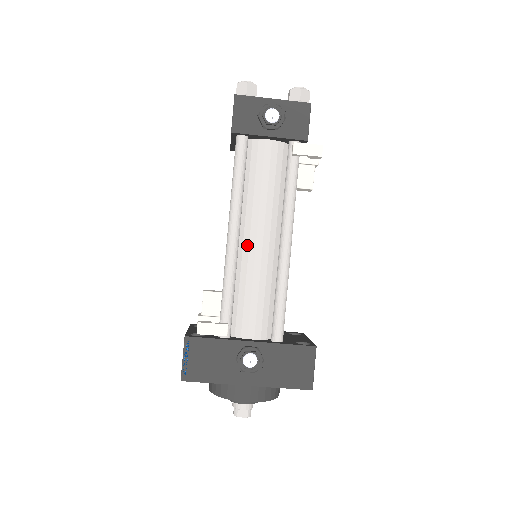
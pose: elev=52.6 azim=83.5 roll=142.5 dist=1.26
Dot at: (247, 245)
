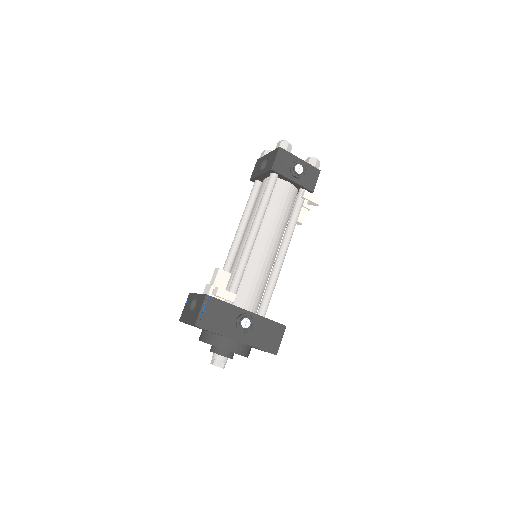
Dot at: (259, 246)
